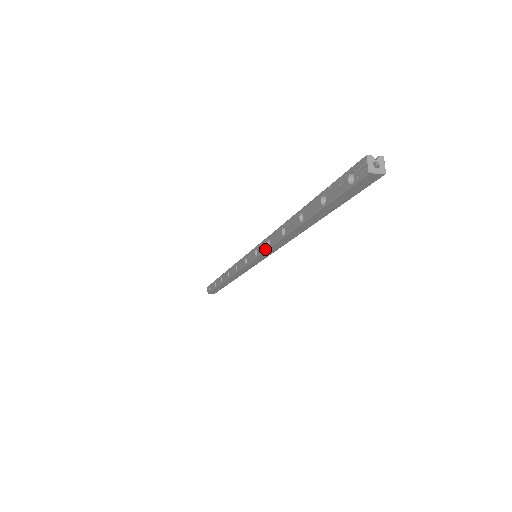
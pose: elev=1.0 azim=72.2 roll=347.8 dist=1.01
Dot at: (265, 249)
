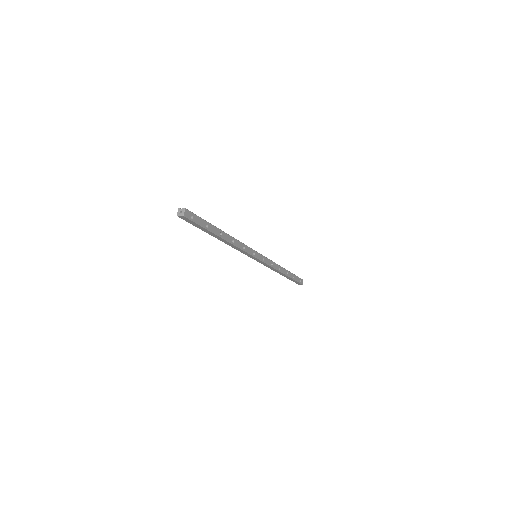
Dot at: (240, 251)
